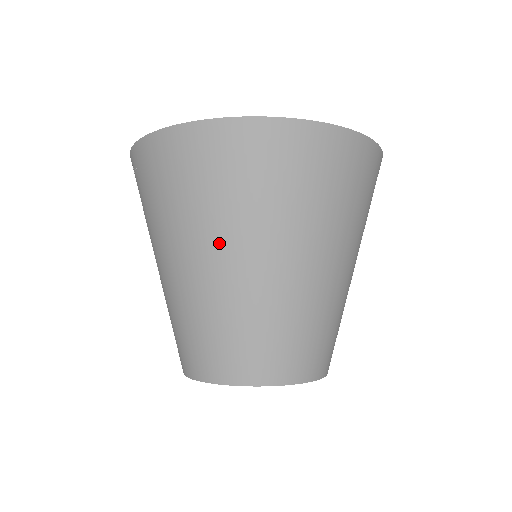
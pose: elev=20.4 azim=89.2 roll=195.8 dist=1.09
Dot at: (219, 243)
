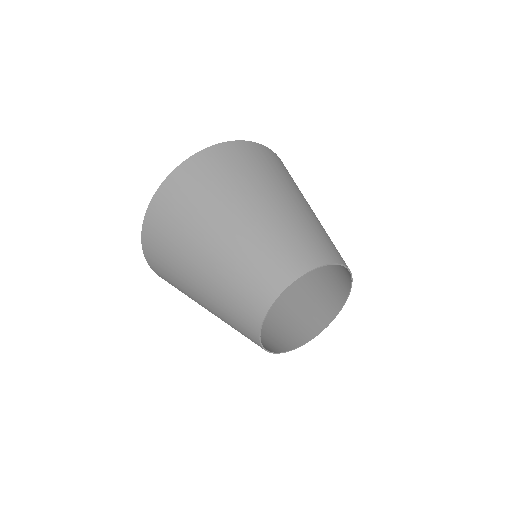
Dot at: (195, 250)
